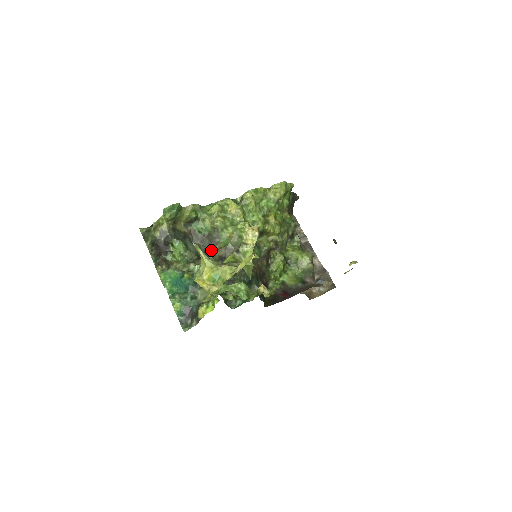
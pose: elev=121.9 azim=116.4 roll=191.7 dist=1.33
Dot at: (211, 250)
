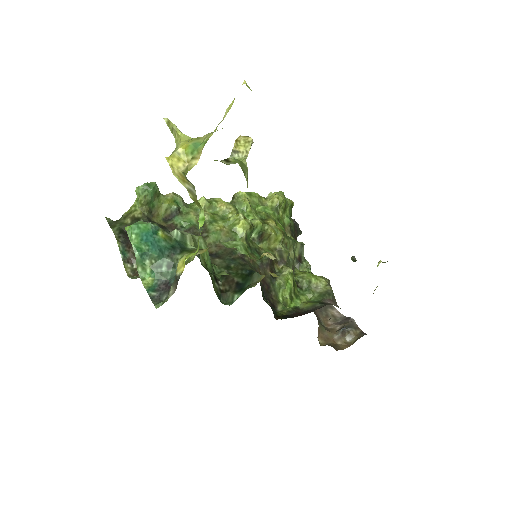
Dot at: occluded
